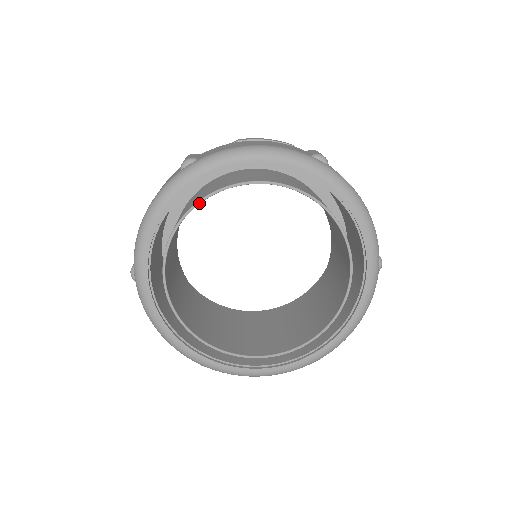
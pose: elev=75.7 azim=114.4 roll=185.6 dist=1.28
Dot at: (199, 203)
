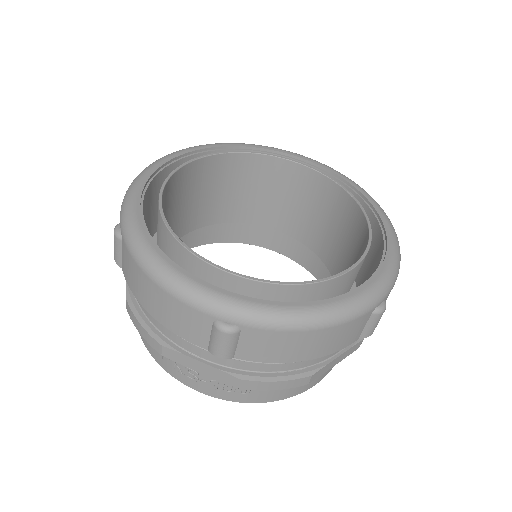
Dot at: (278, 156)
